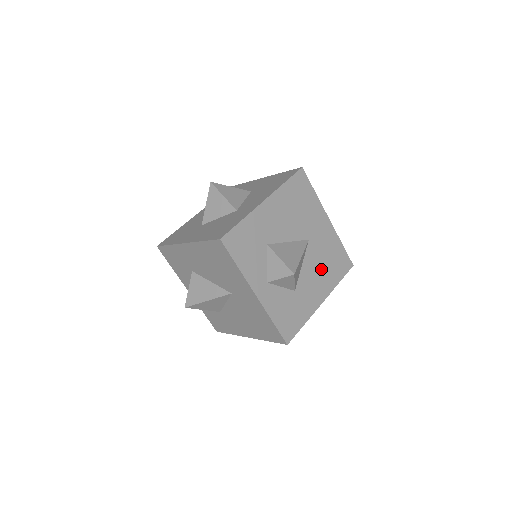
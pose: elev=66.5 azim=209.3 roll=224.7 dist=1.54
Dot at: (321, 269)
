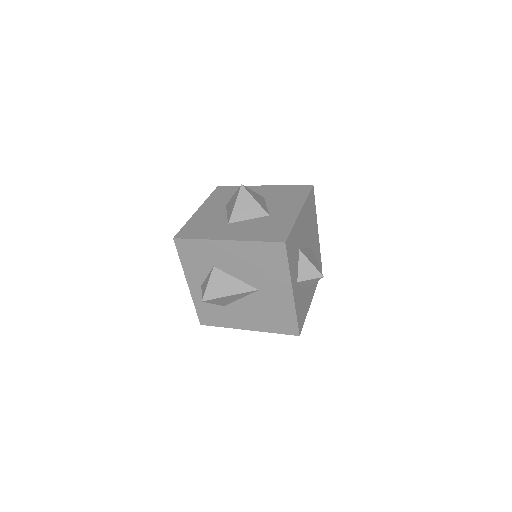
Dot at: occluded
